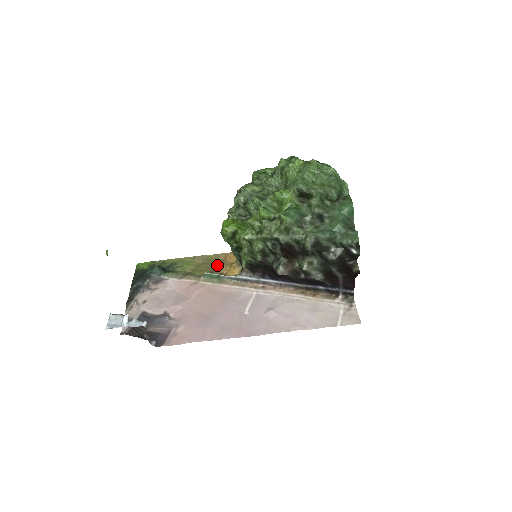
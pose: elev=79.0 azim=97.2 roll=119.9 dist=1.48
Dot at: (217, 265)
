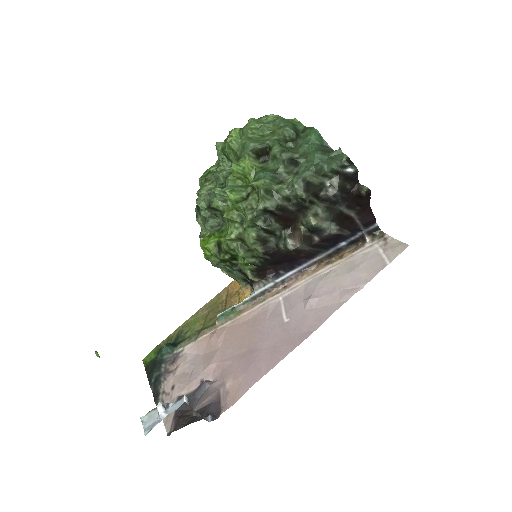
Dot at: (224, 303)
